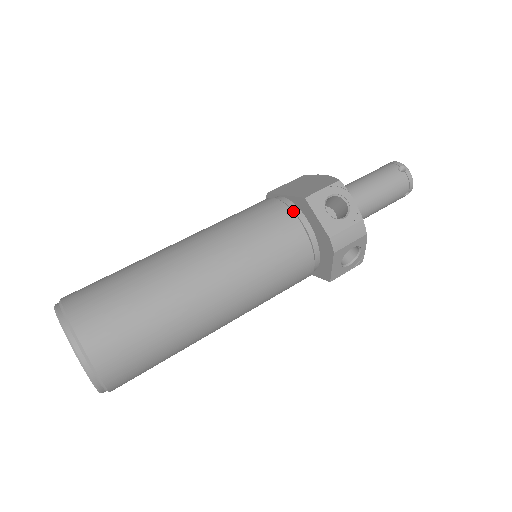
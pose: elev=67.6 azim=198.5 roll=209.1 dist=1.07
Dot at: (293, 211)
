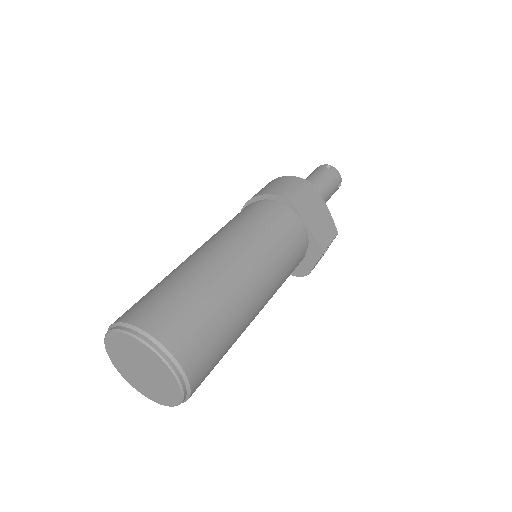
Dot at: occluded
